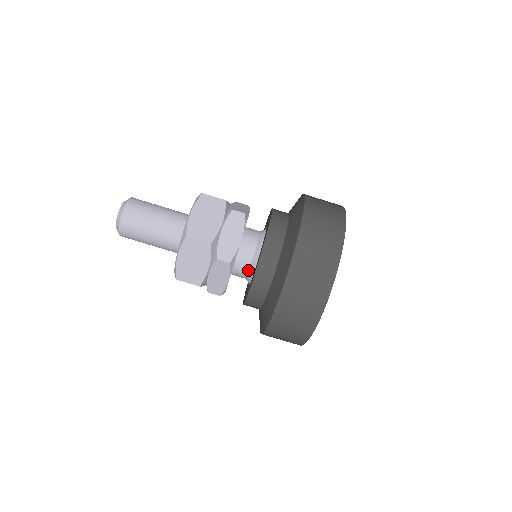
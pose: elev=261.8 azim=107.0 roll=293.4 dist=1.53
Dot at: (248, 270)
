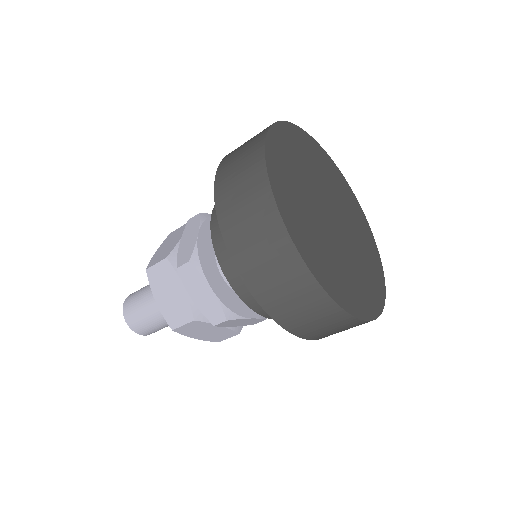
Dot at: occluded
